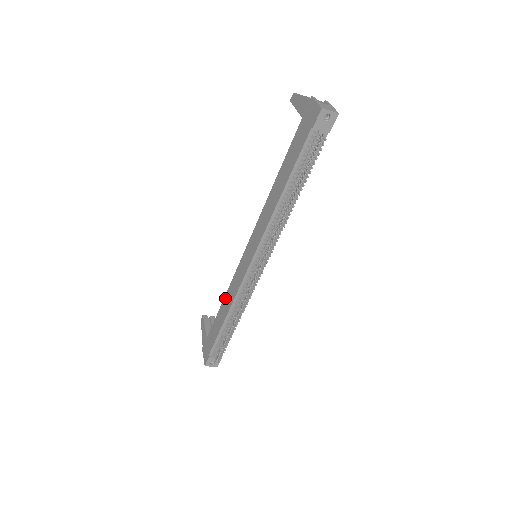
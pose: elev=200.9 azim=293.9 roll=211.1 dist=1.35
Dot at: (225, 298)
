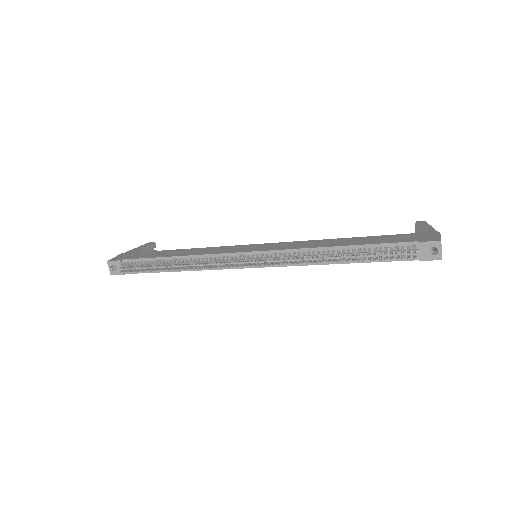
Dot at: (193, 249)
